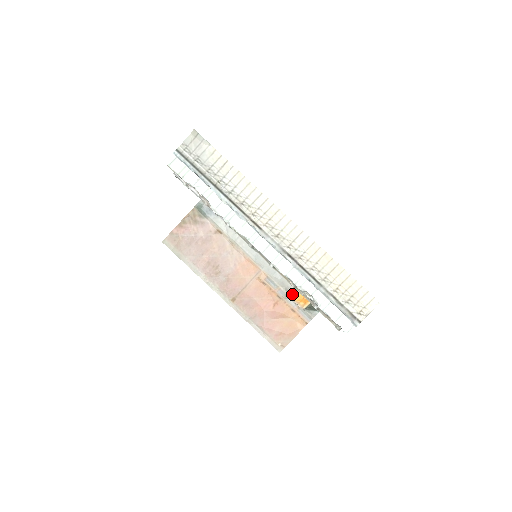
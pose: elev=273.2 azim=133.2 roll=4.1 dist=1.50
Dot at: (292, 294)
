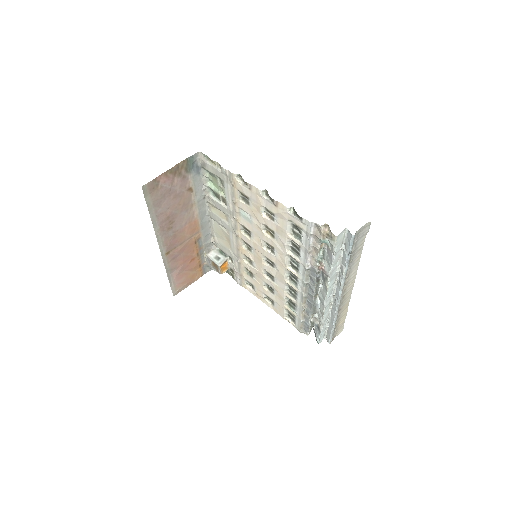
Dot at: (220, 262)
